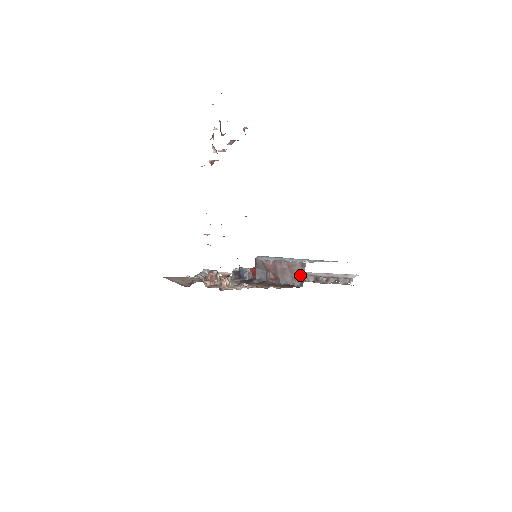
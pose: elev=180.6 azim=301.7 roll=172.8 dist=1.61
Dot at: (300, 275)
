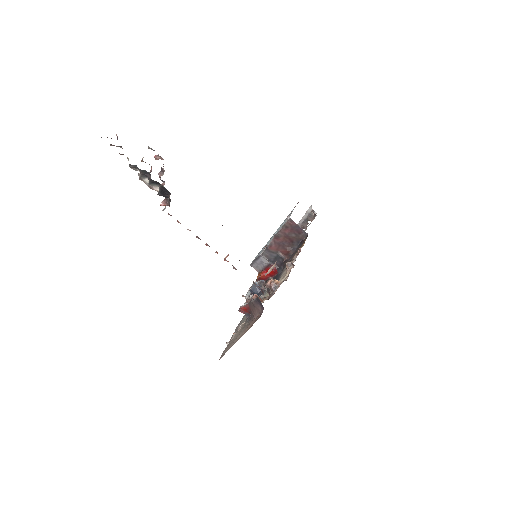
Dot at: (297, 230)
